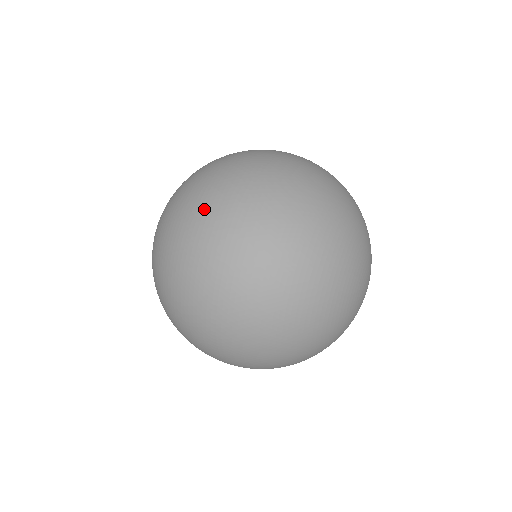
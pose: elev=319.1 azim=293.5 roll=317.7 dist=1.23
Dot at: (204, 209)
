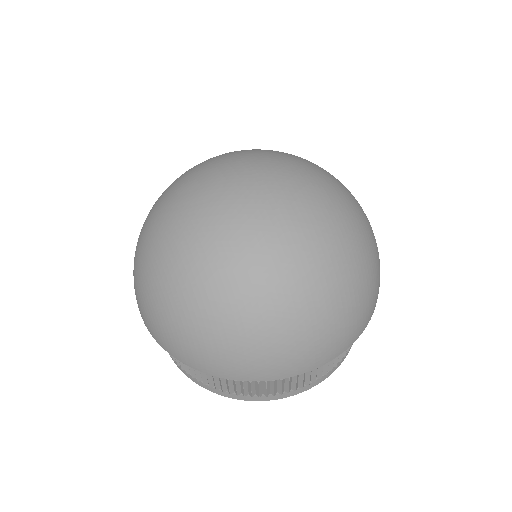
Dot at: (207, 177)
